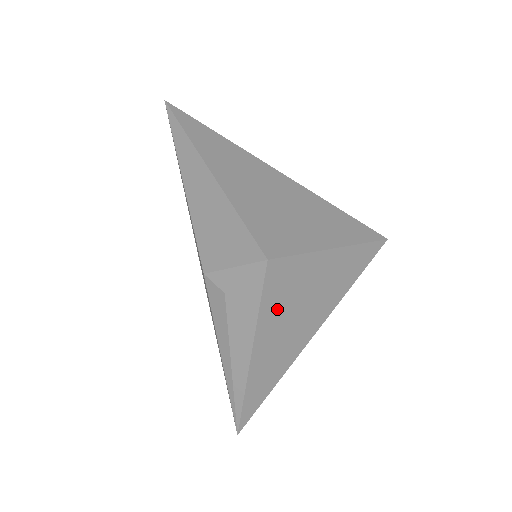
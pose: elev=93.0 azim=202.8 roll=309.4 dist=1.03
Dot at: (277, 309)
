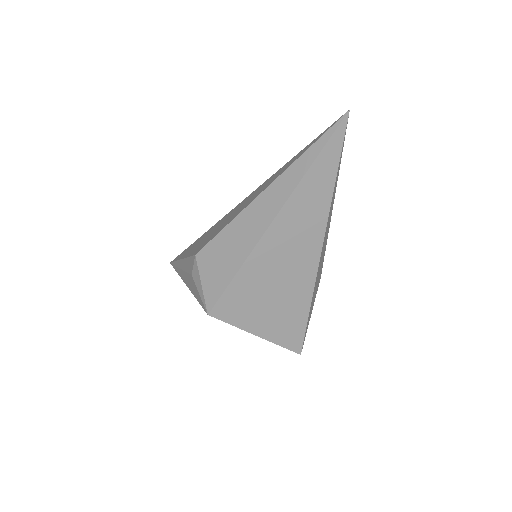
Dot at: occluded
